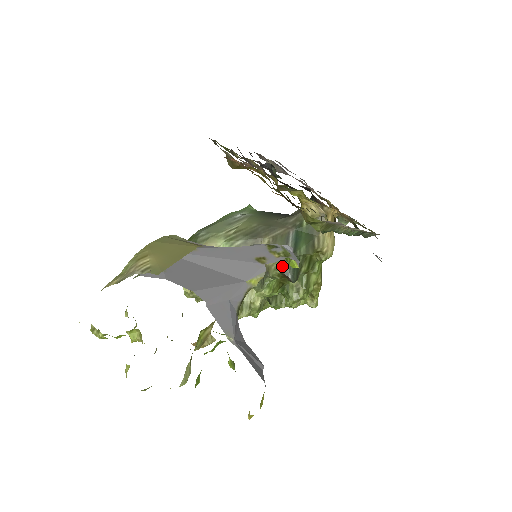
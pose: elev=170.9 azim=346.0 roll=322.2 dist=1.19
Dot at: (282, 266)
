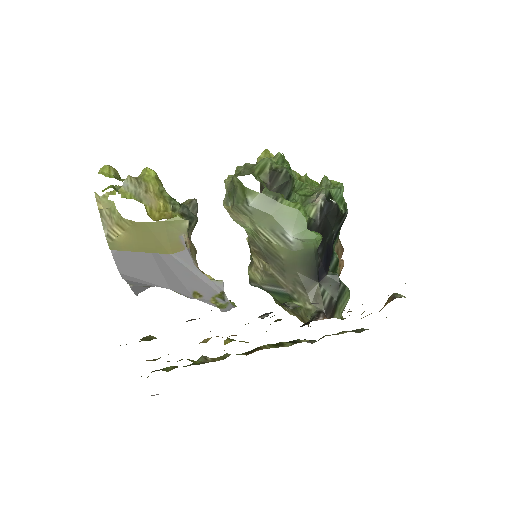
Dot at: (252, 280)
